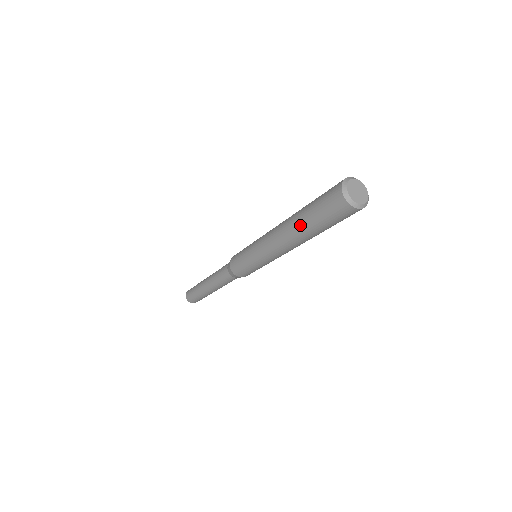
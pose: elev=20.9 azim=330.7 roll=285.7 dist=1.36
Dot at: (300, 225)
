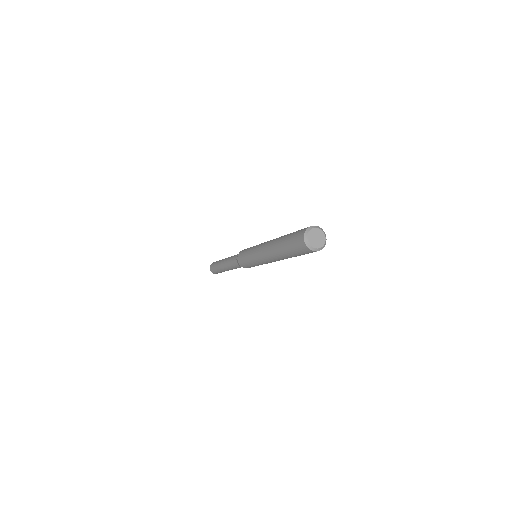
Dot at: (282, 254)
